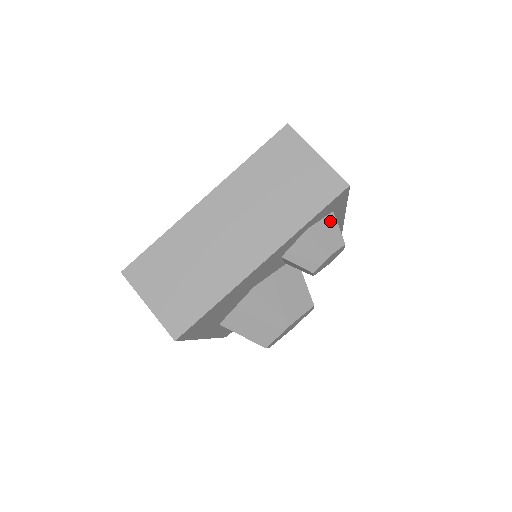
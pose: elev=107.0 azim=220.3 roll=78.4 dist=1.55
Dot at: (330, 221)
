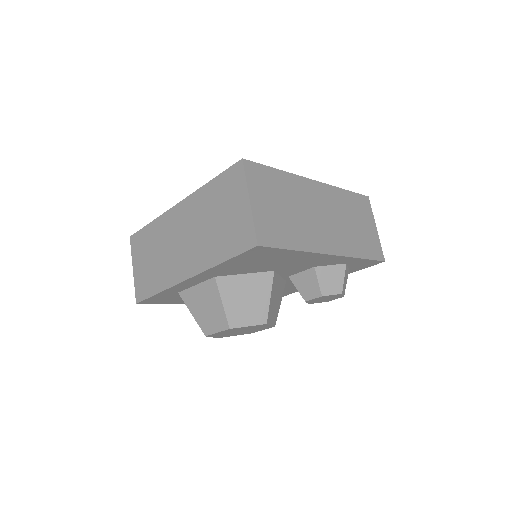
Dot at: occluded
